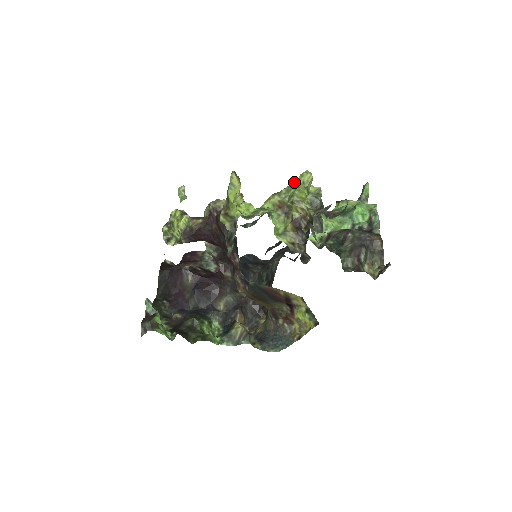
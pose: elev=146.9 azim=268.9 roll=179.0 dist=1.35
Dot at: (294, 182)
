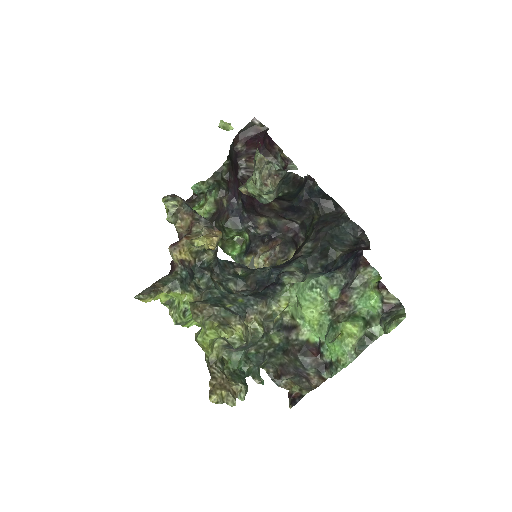
Dot at: (211, 324)
